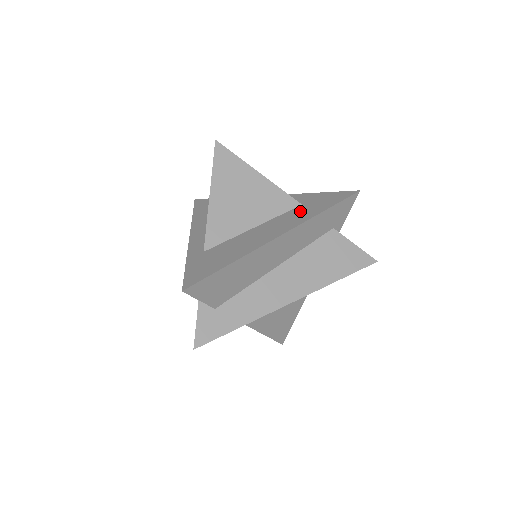
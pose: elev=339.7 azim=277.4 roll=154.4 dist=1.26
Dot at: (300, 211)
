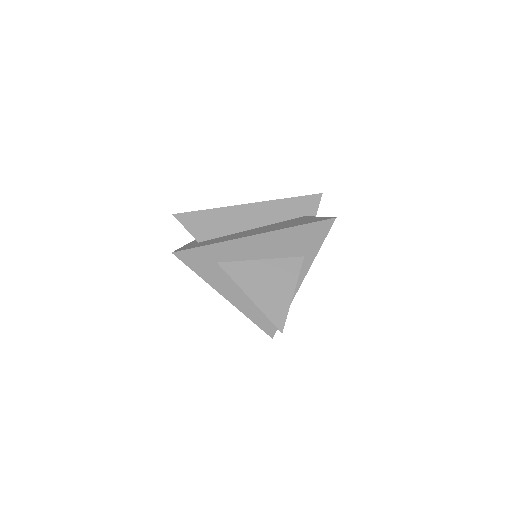
Dot at: occluded
